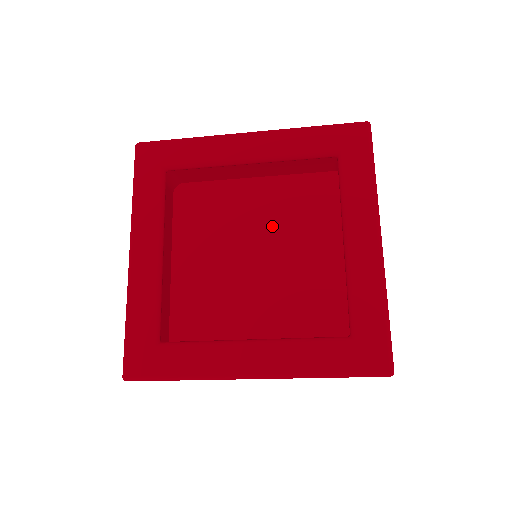
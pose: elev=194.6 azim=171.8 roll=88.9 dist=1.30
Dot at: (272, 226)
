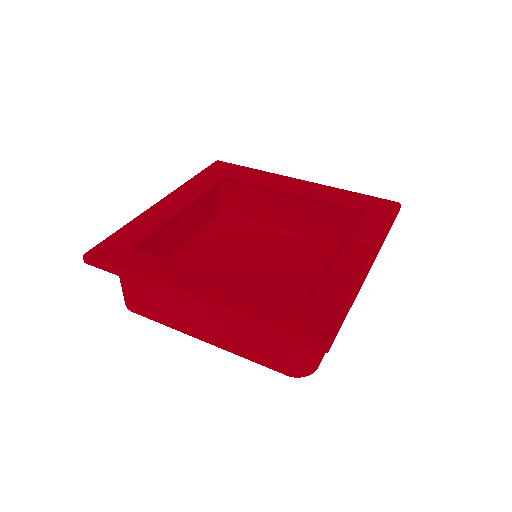
Dot at: (283, 257)
